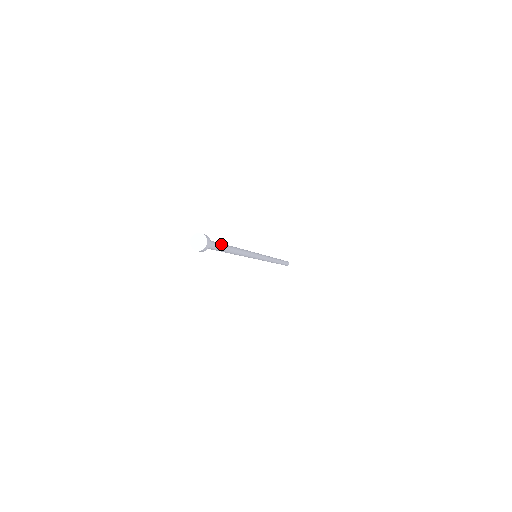
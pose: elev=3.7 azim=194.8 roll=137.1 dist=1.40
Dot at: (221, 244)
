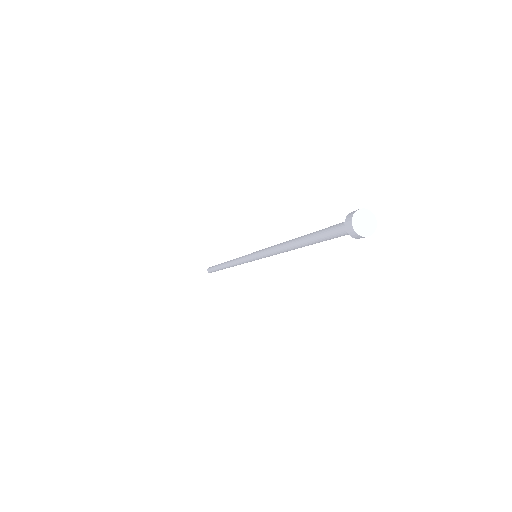
Dot at: (323, 229)
